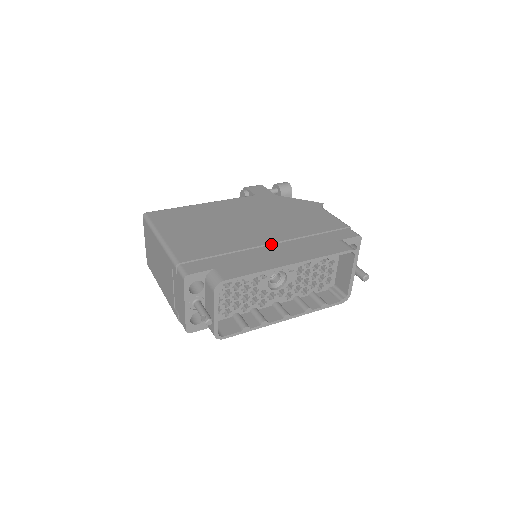
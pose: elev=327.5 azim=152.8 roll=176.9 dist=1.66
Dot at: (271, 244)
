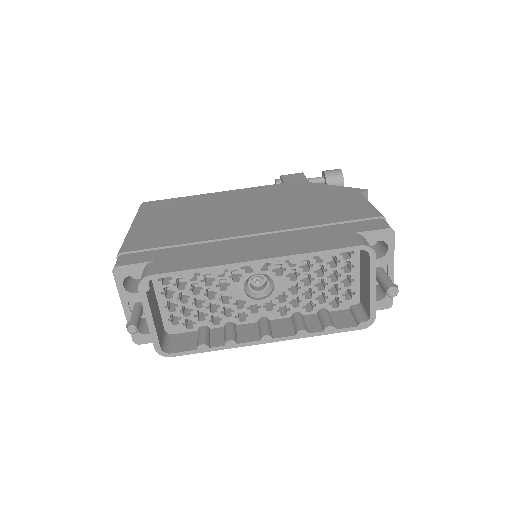
Dot at: (251, 236)
